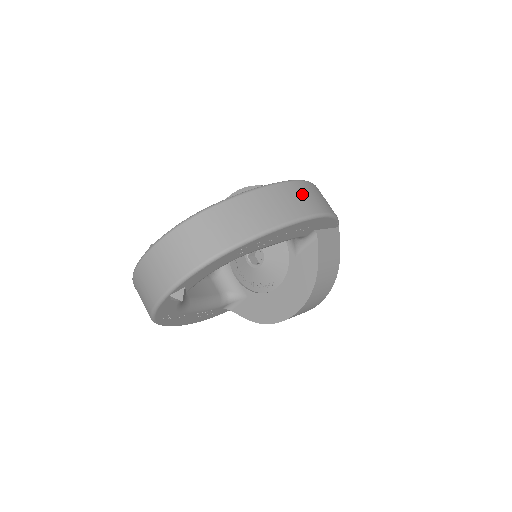
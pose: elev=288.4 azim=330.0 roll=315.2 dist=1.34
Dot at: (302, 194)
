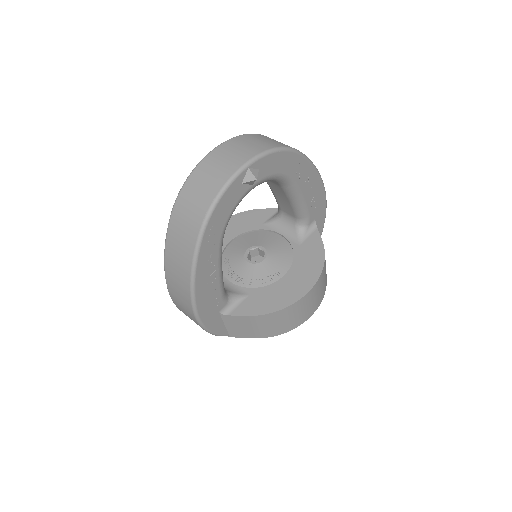
Dot at: occluded
